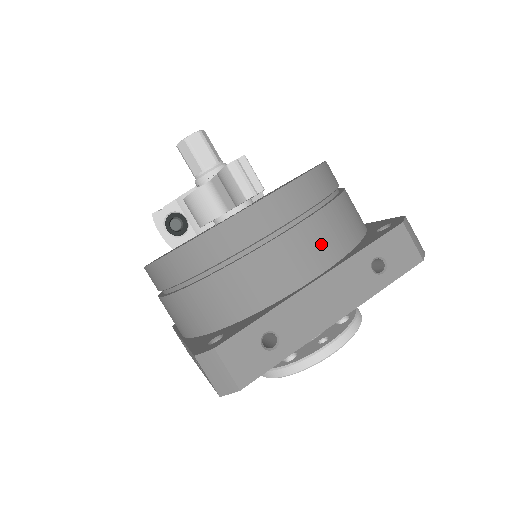
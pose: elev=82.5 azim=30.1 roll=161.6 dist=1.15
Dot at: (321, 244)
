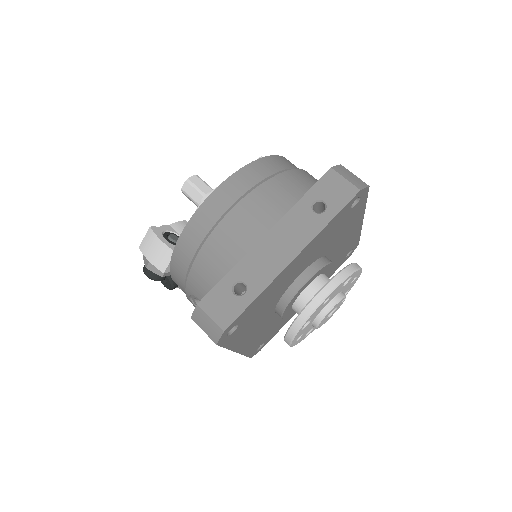
Dot at: occluded
